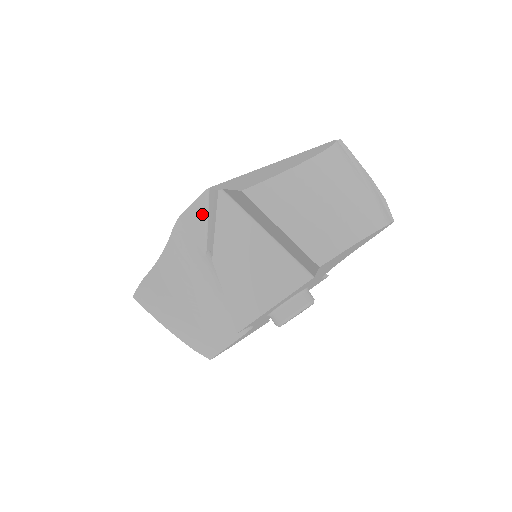
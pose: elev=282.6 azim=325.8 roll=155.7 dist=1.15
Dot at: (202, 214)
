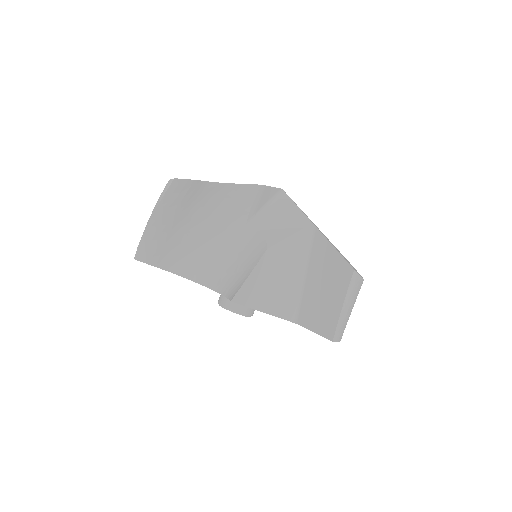
Dot at: (268, 199)
